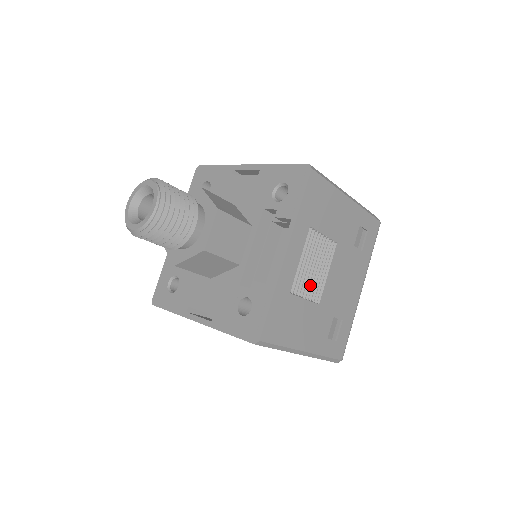
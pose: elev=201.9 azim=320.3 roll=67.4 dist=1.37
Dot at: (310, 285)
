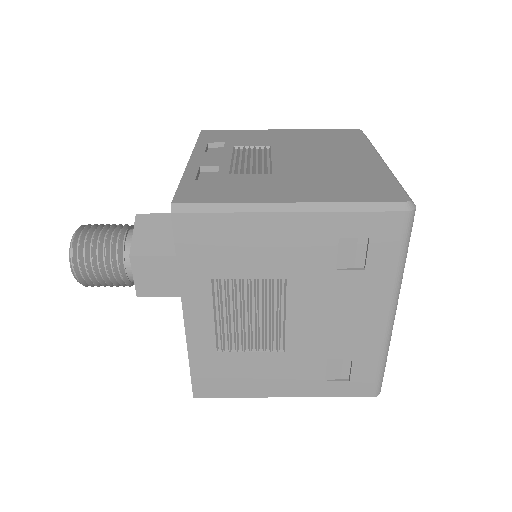
Dot at: (255, 335)
